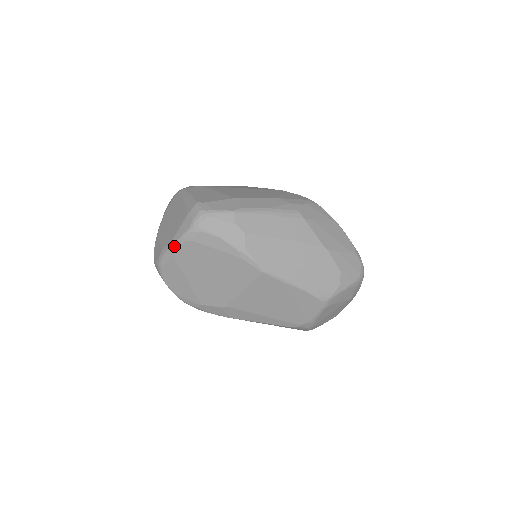
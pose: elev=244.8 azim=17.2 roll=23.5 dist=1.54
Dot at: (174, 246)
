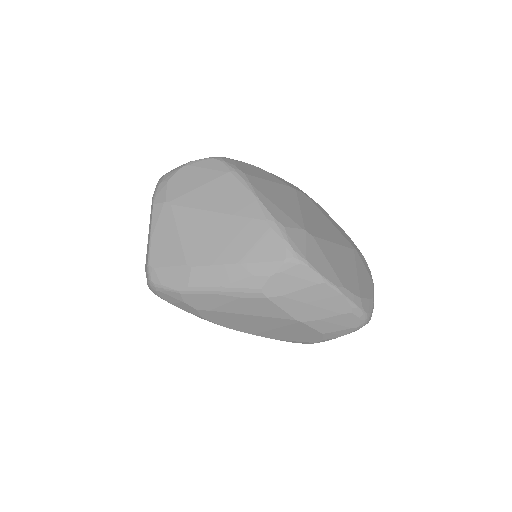
Dot at: occluded
